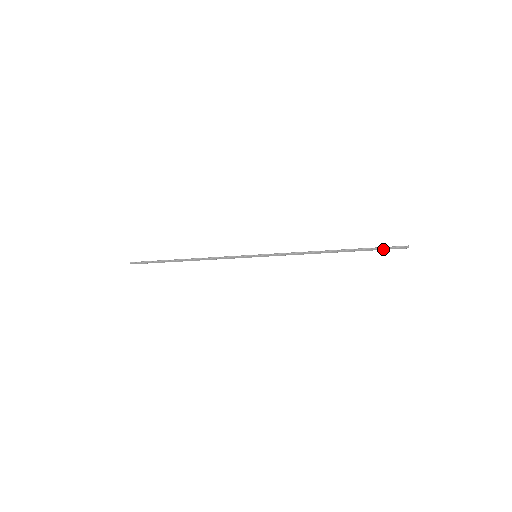
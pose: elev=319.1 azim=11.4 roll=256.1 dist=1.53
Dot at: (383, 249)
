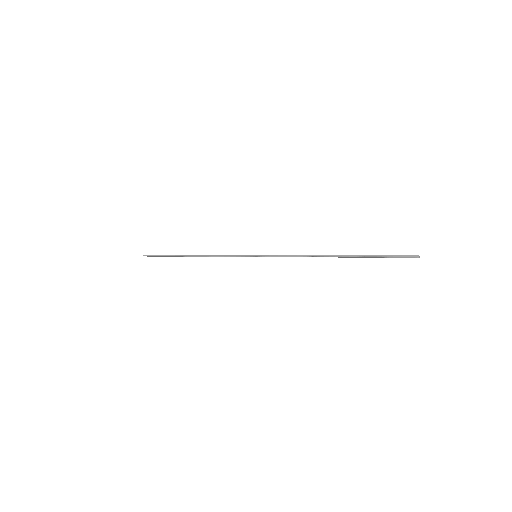
Dot at: (389, 257)
